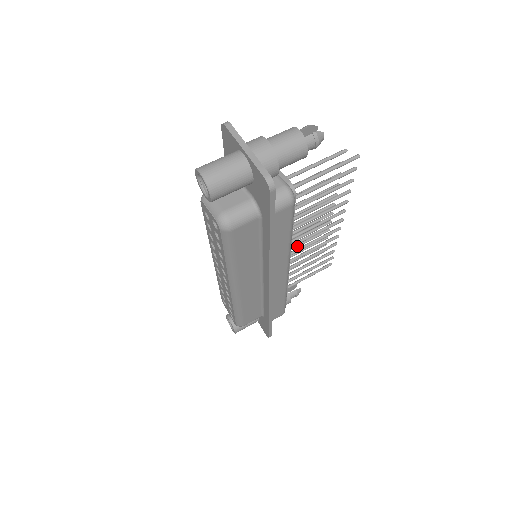
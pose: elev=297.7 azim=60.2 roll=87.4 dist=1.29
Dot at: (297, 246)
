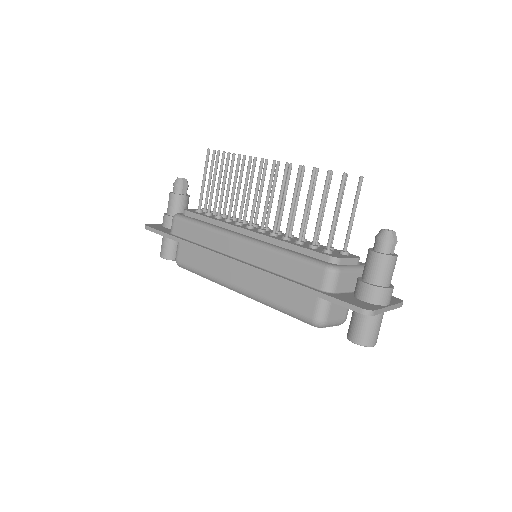
Dot at: occluded
